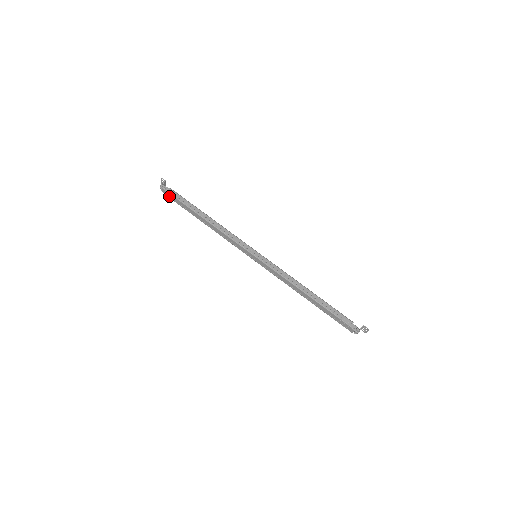
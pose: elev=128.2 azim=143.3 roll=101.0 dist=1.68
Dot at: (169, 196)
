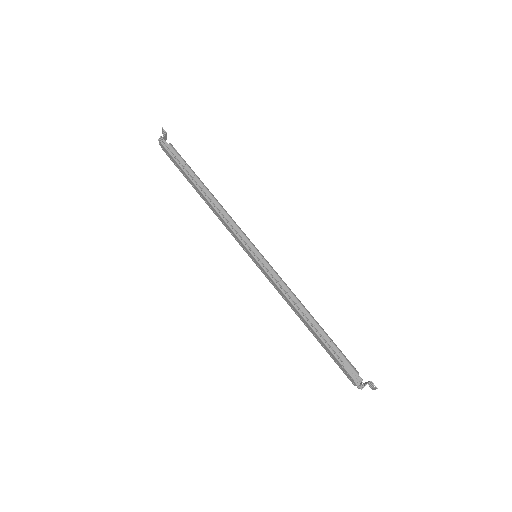
Dot at: (167, 154)
